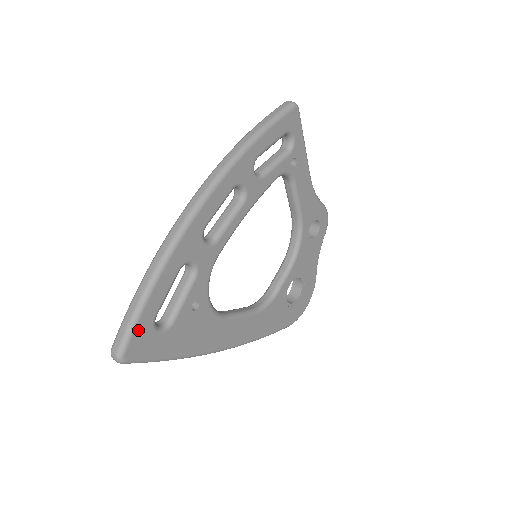
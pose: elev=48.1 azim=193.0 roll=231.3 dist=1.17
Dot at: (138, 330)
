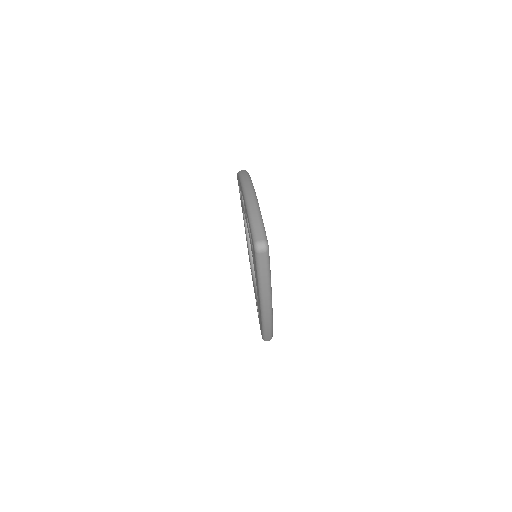
Dot at: occluded
